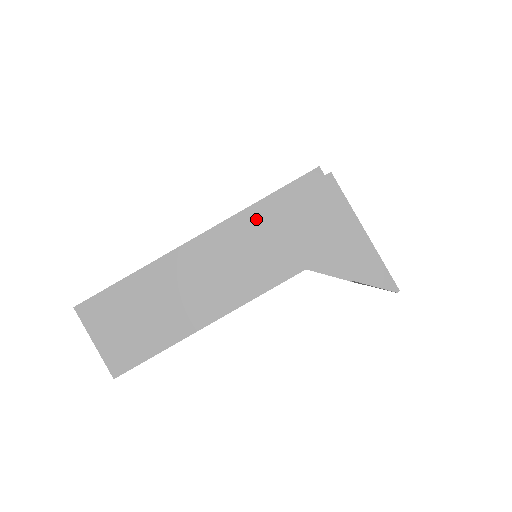
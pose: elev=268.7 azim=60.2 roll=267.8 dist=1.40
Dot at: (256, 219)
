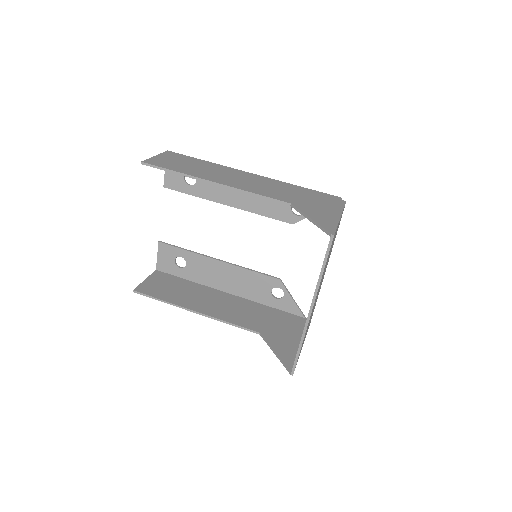
Dot at: (288, 186)
